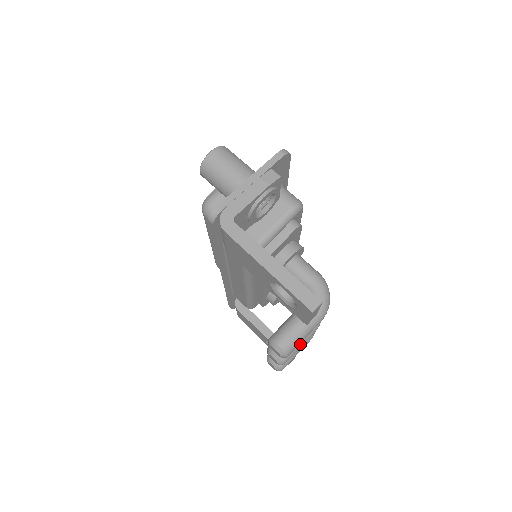
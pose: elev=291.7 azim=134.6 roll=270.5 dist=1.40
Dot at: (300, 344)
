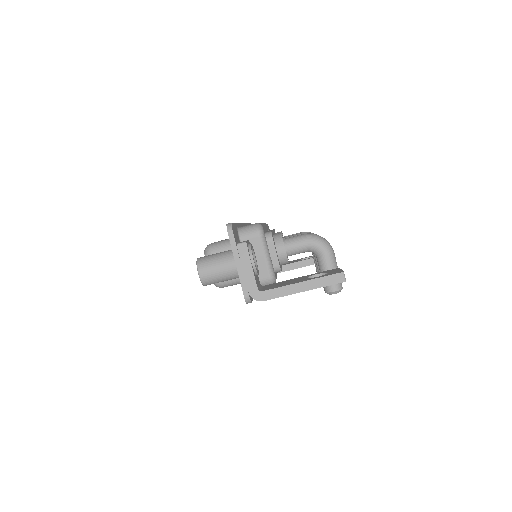
Dot at: occluded
